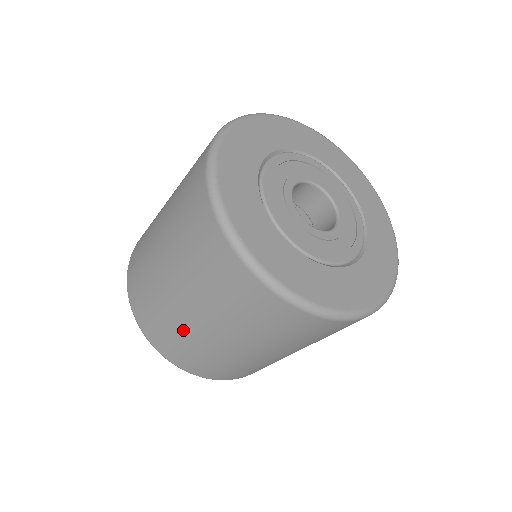
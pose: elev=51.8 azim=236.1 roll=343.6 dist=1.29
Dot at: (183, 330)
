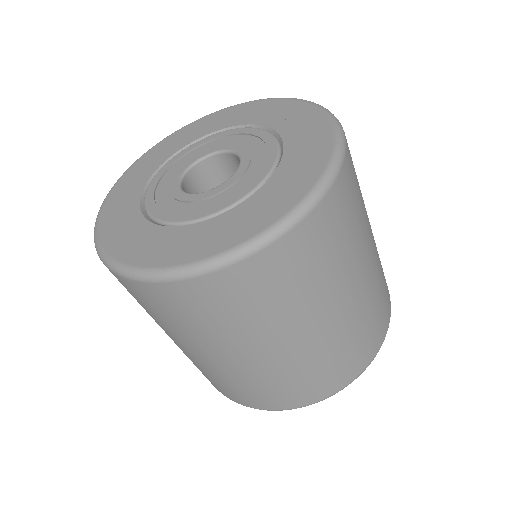
Dot at: (222, 374)
